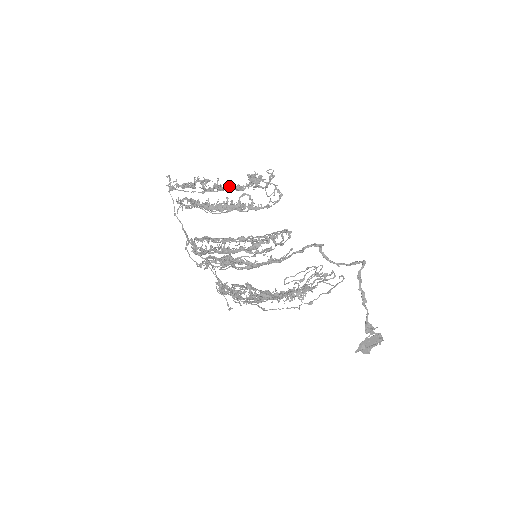
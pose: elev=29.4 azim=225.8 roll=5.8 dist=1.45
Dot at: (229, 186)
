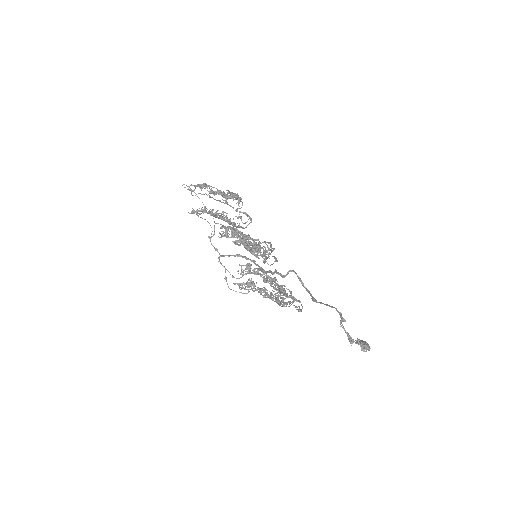
Dot at: (222, 195)
